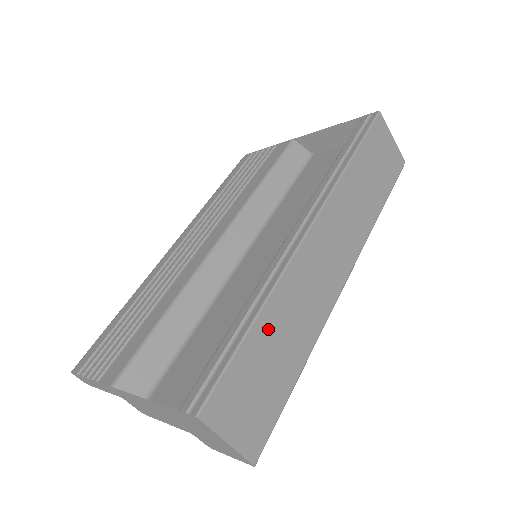
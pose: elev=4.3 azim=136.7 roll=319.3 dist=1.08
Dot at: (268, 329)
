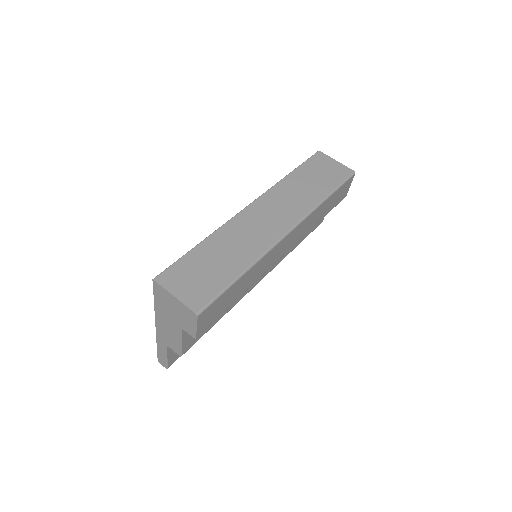
Dot at: (211, 248)
